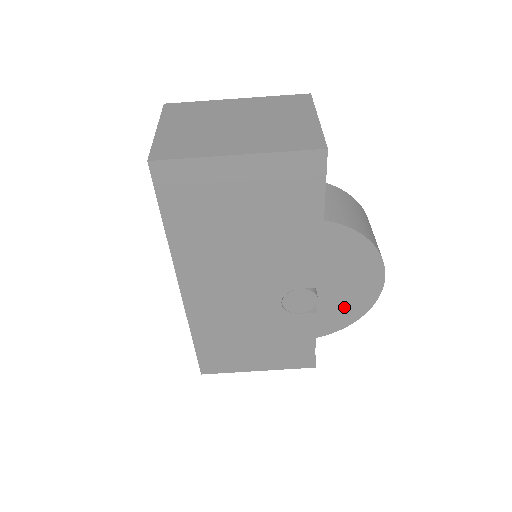
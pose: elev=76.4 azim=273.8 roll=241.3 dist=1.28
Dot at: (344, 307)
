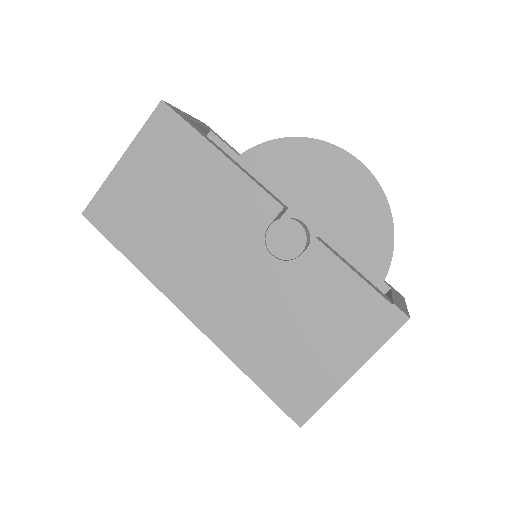
Dot at: (358, 221)
